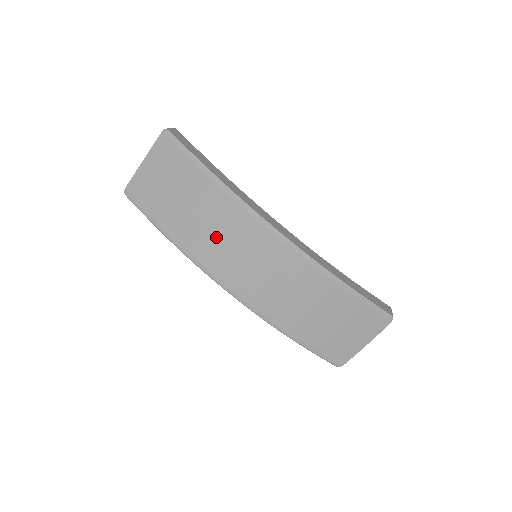
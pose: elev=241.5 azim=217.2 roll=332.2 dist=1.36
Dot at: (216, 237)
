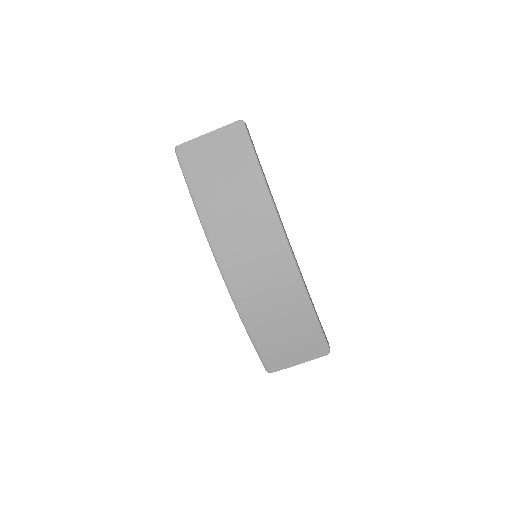
Dot at: (238, 226)
